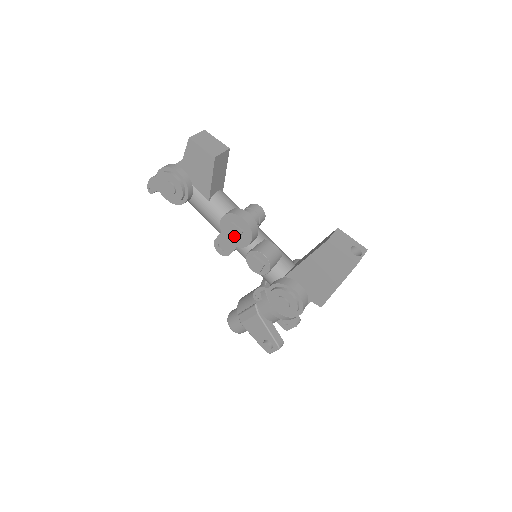
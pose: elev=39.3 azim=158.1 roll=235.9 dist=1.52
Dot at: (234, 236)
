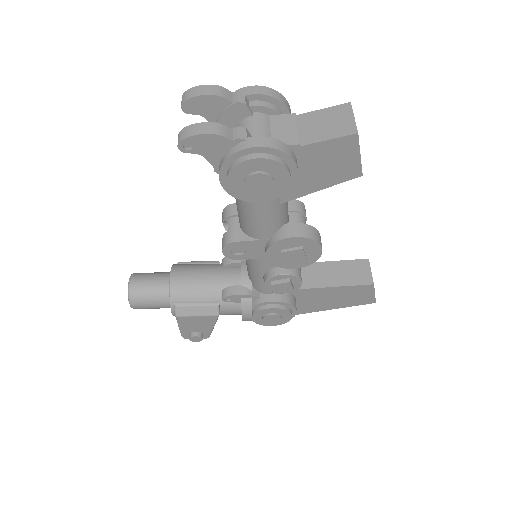
Dot at: (287, 259)
